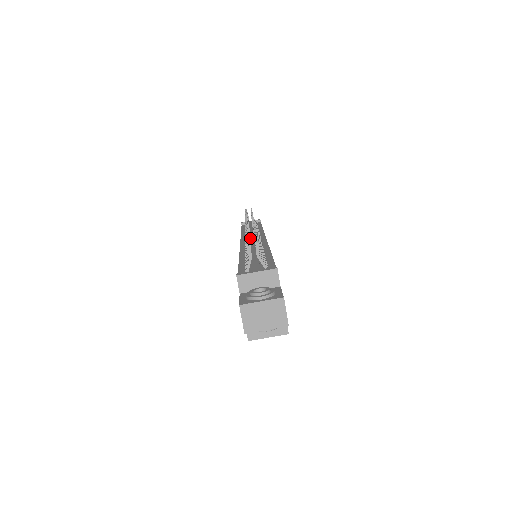
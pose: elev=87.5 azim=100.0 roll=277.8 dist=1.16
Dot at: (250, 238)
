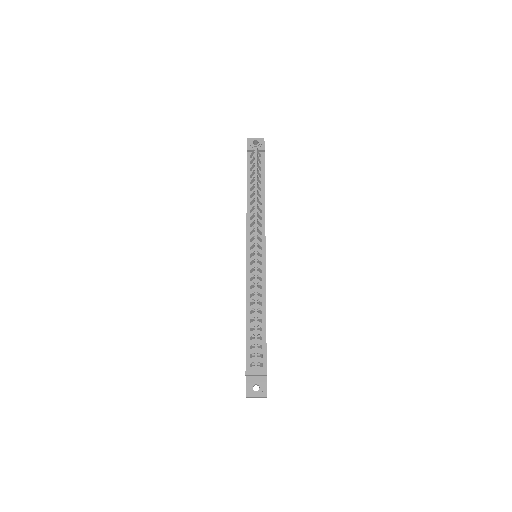
Dot at: (254, 257)
